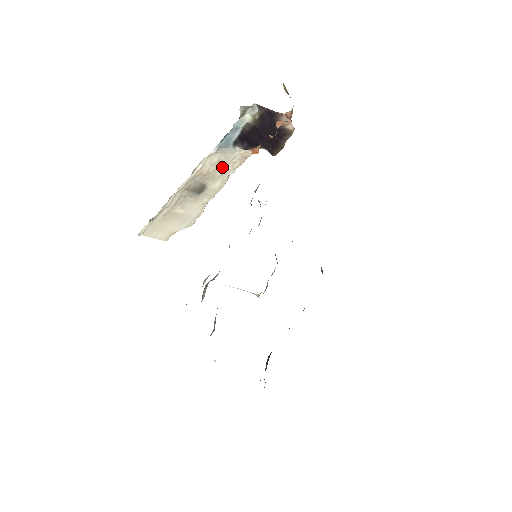
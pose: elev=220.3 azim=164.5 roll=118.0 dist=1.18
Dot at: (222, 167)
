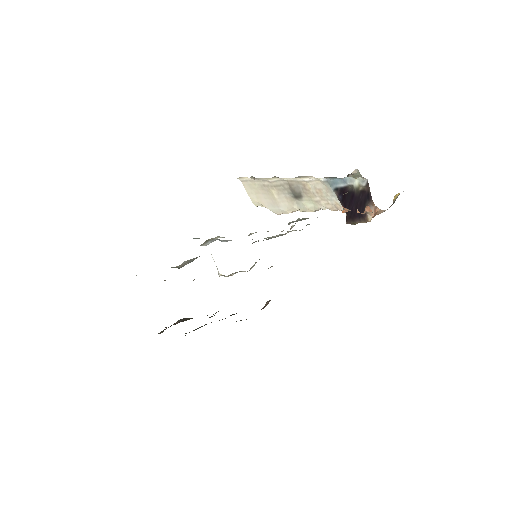
Dot at: (320, 197)
